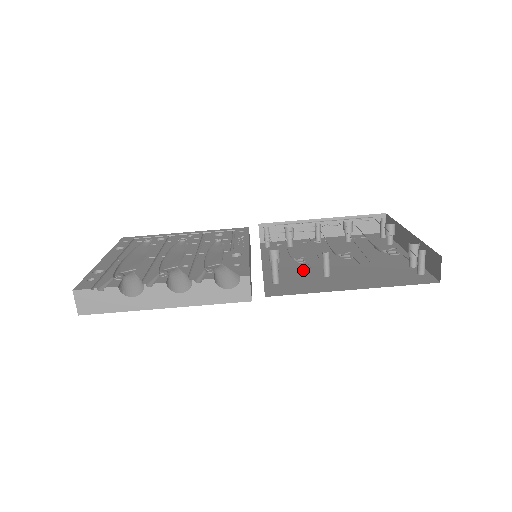
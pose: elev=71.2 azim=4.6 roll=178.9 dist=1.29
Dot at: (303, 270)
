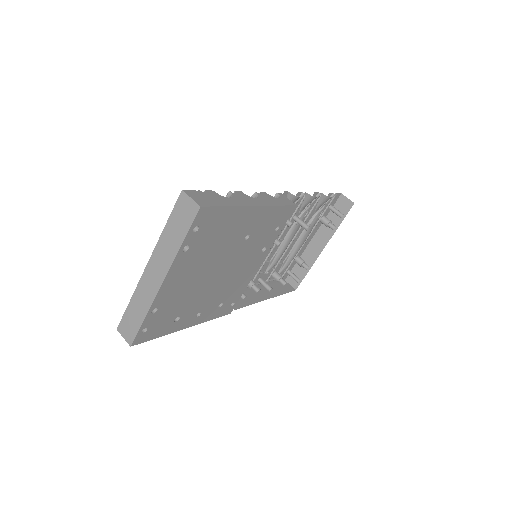
Dot at: occluded
